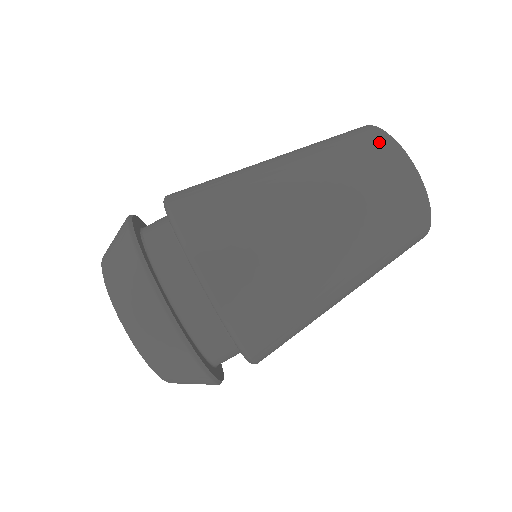
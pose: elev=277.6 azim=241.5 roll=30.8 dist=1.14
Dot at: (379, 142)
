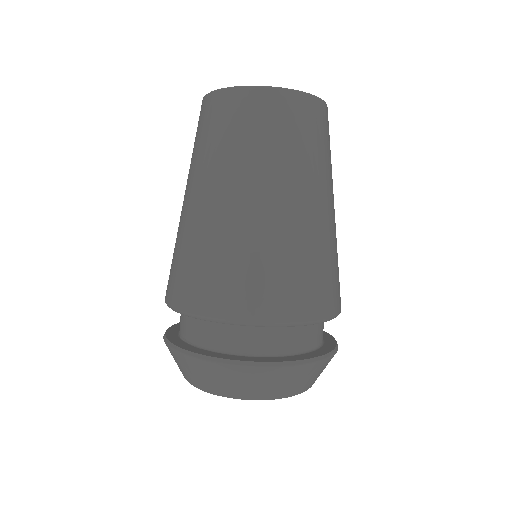
Dot at: (216, 104)
